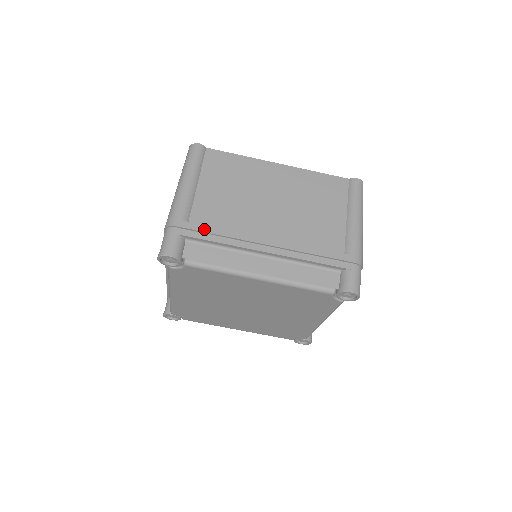
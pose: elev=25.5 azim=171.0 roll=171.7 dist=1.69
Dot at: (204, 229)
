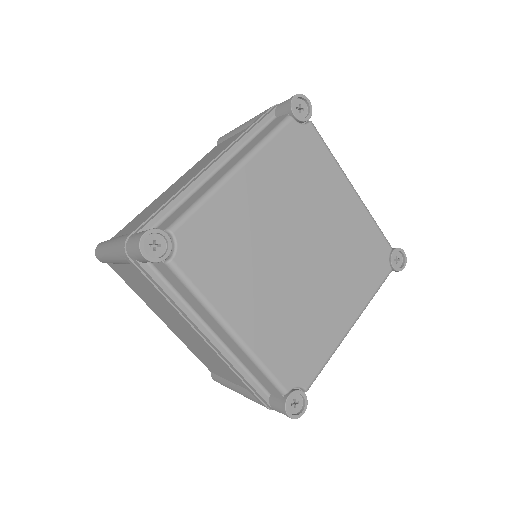
Dot at: (153, 213)
